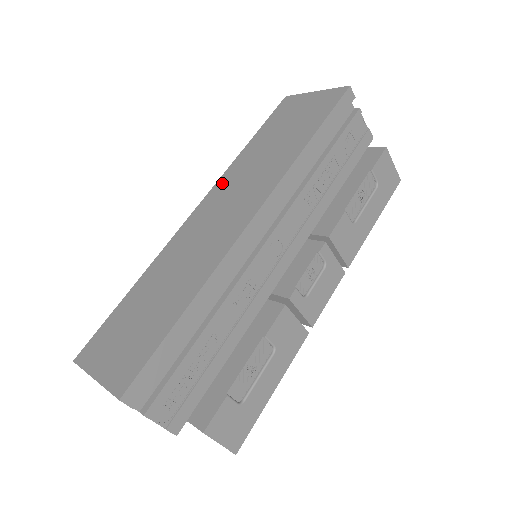
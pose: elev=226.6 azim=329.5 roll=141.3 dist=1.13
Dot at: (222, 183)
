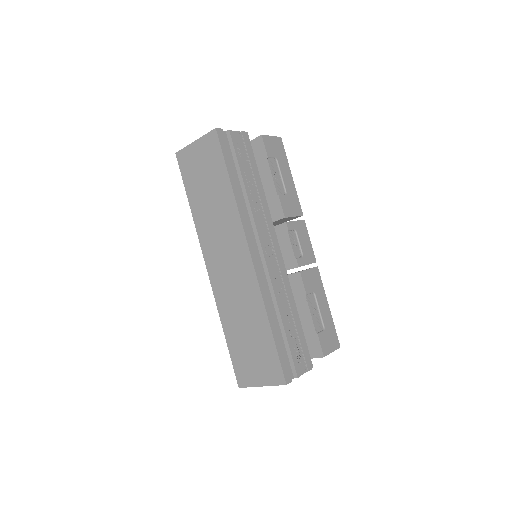
Dot at: (204, 242)
